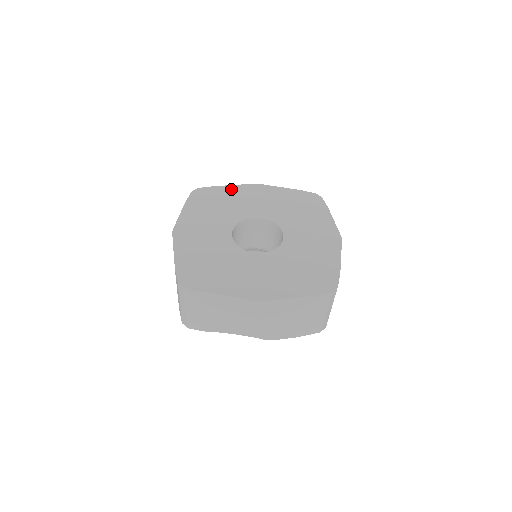
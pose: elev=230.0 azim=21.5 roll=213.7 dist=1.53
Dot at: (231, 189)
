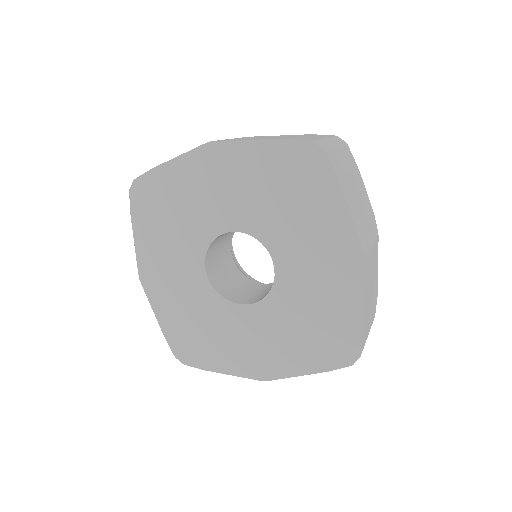
Dot at: (176, 170)
